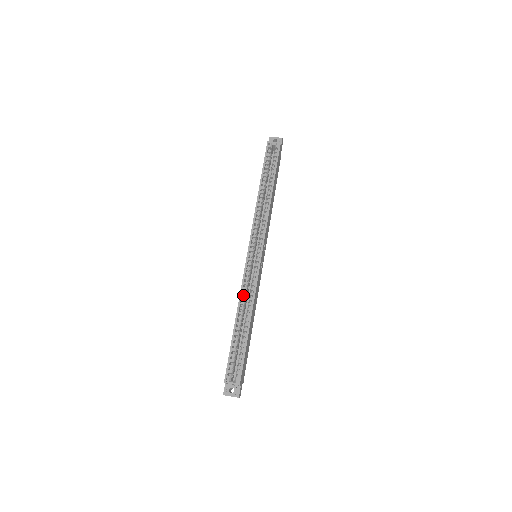
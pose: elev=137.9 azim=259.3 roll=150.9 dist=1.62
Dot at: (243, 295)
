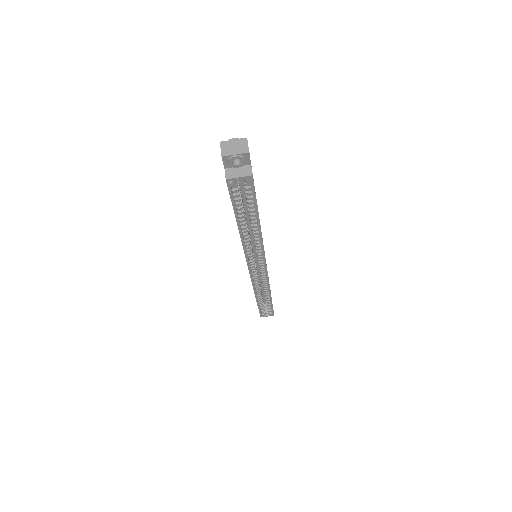
Dot at: (256, 287)
